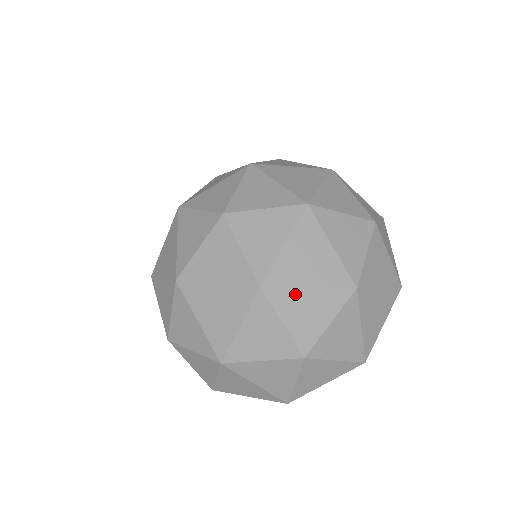
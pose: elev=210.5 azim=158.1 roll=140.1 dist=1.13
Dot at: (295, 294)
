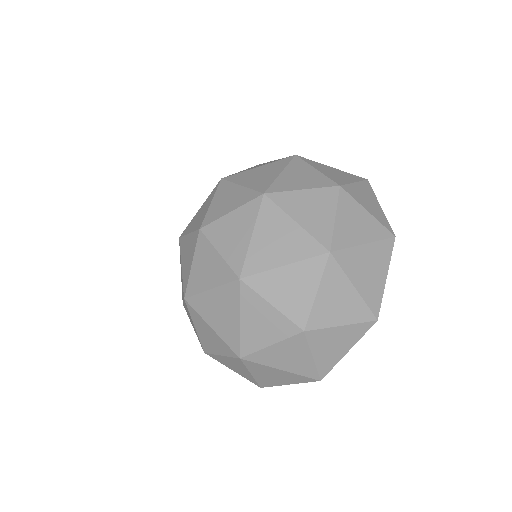
Dot at: (273, 276)
